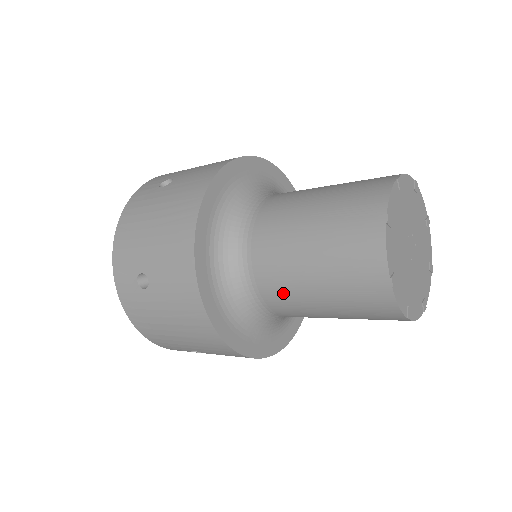
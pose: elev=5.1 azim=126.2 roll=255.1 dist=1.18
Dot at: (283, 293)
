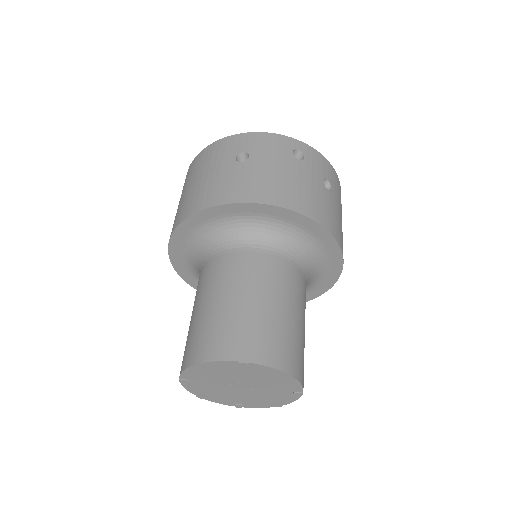
Dot at: occluded
